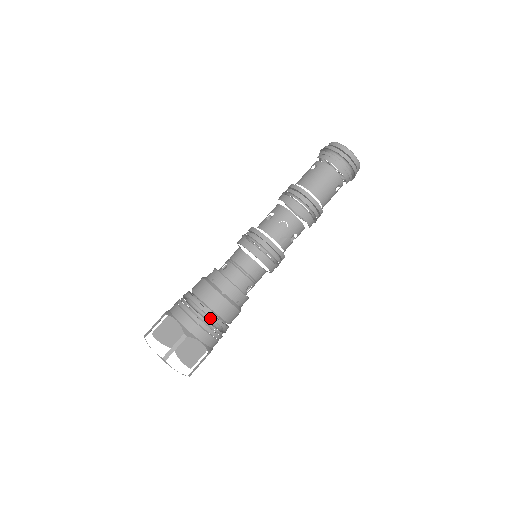
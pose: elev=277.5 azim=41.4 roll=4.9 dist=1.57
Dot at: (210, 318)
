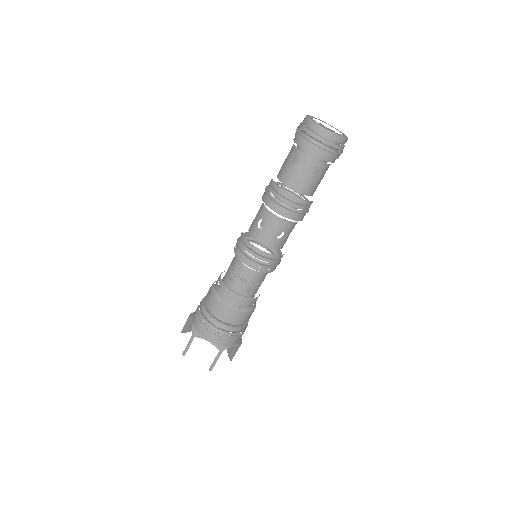
Dot at: (235, 328)
